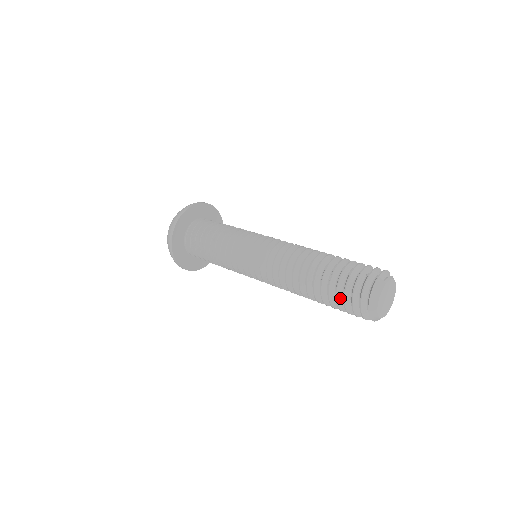
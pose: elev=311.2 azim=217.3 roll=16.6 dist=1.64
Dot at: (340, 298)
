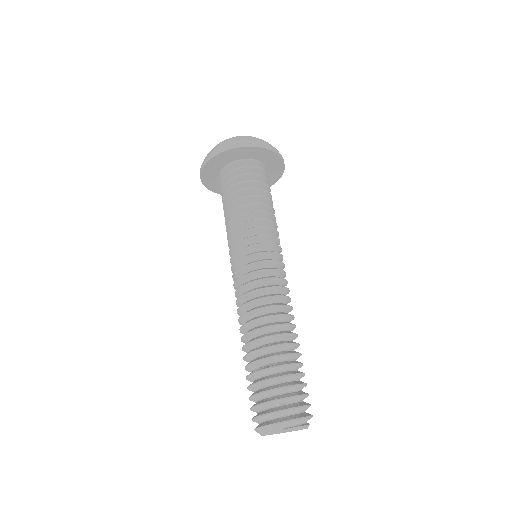
Dot at: (252, 390)
